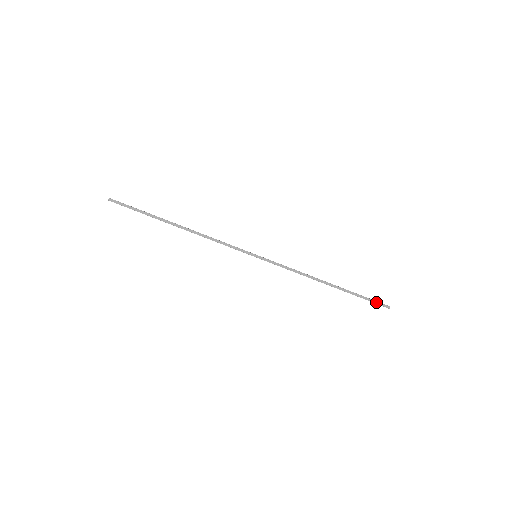
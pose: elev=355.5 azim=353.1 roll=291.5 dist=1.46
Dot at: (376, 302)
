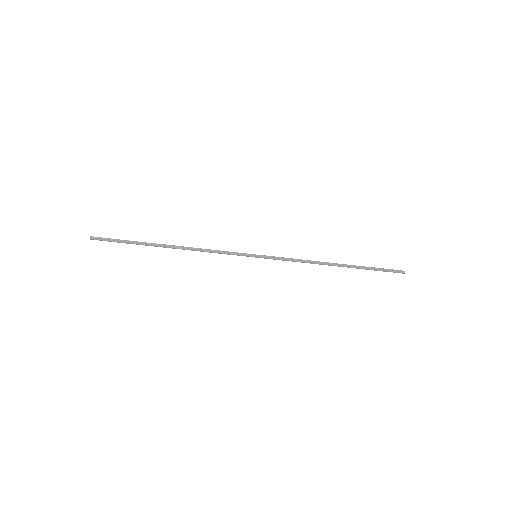
Dot at: (389, 270)
